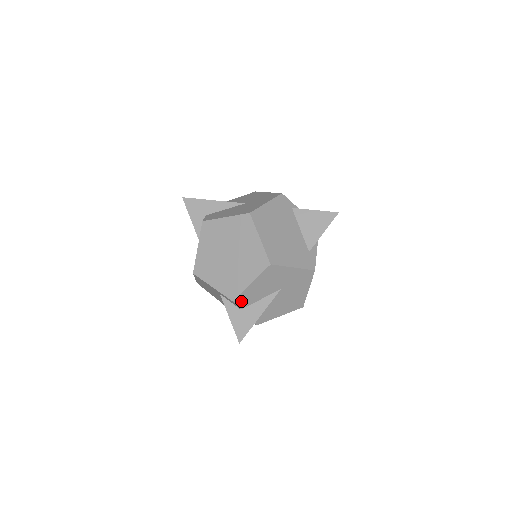
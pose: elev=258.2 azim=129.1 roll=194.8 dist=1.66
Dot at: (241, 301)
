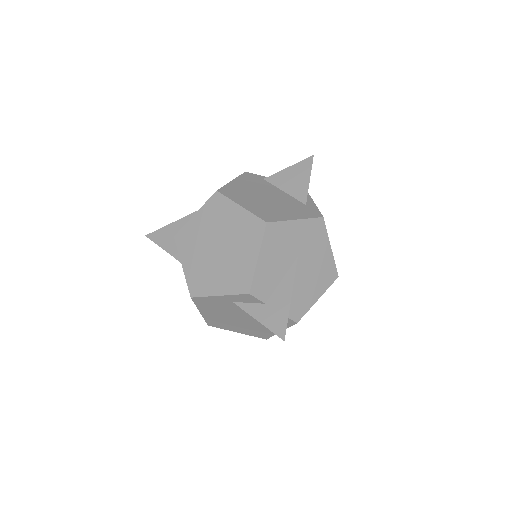
Dot at: (259, 290)
